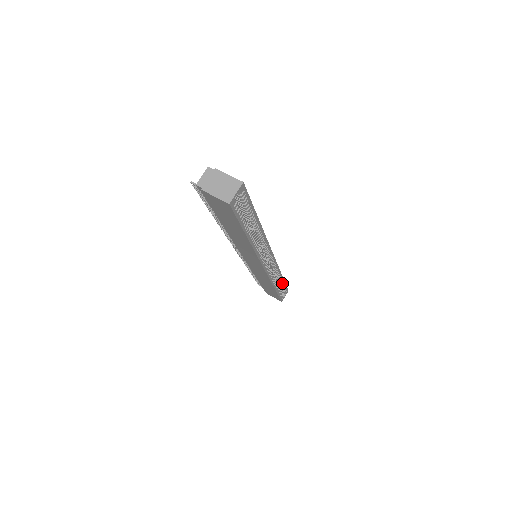
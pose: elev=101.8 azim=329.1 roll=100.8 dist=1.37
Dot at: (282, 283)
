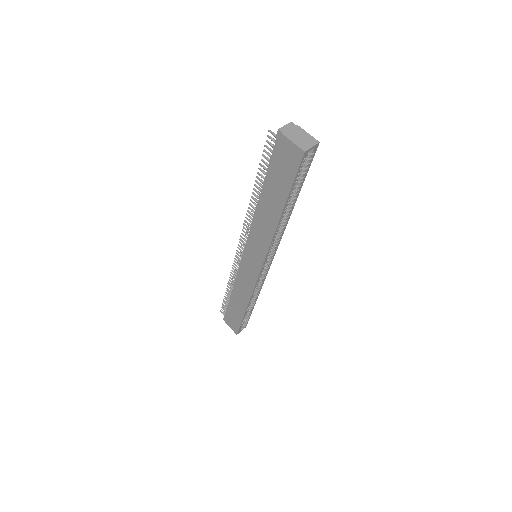
Dot at: (251, 309)
